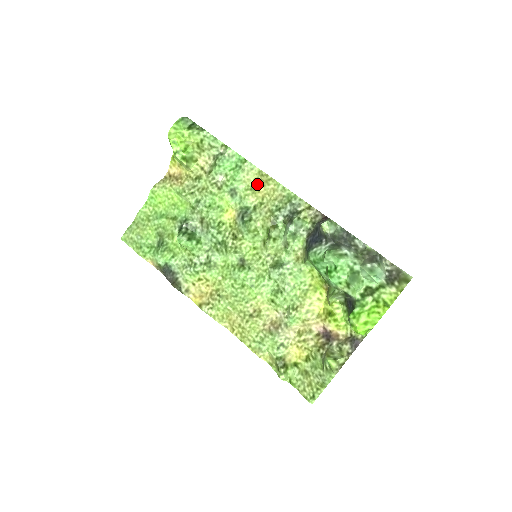
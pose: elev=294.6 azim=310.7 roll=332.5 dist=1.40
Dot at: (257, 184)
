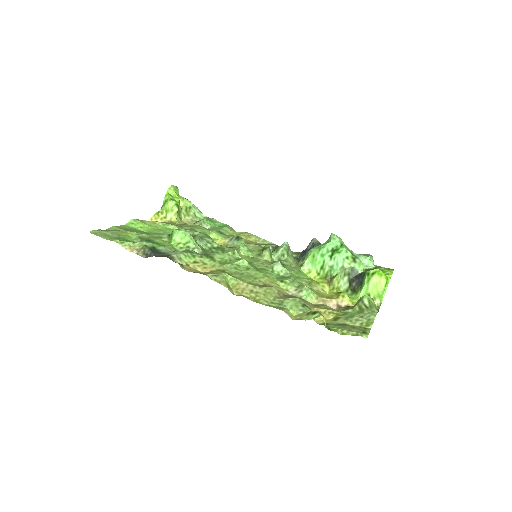
Dot at: occluded
